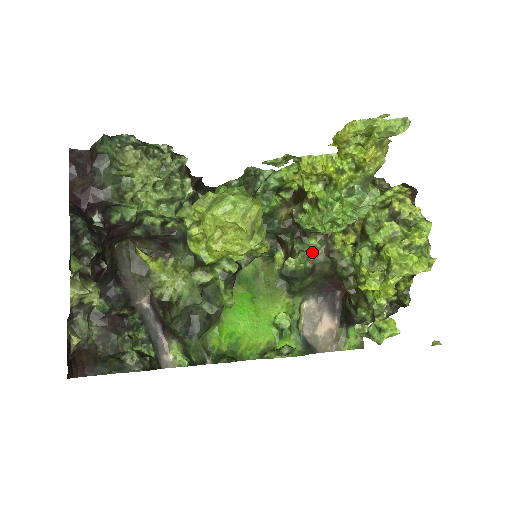
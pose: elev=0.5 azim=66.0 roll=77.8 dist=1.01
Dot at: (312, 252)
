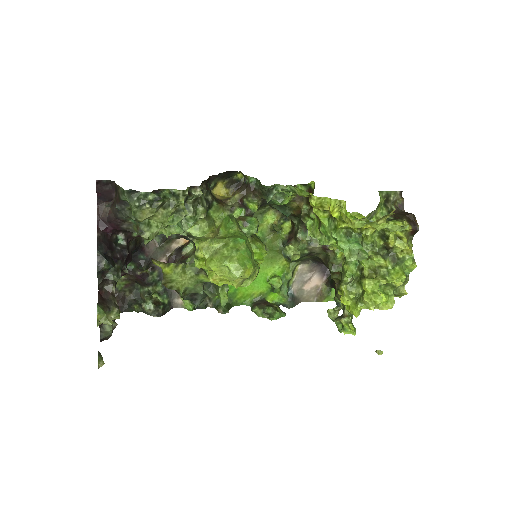
Dot at: (311, 245)
